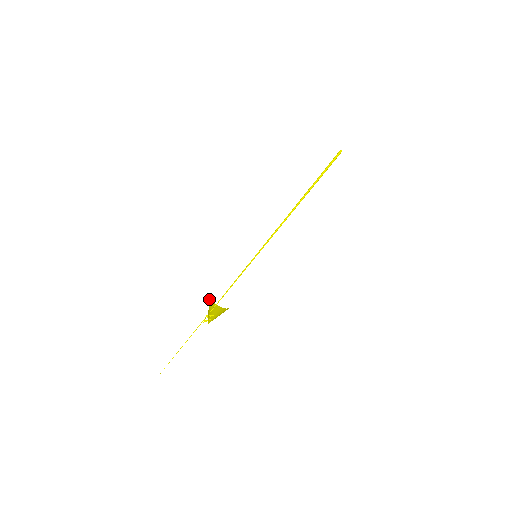
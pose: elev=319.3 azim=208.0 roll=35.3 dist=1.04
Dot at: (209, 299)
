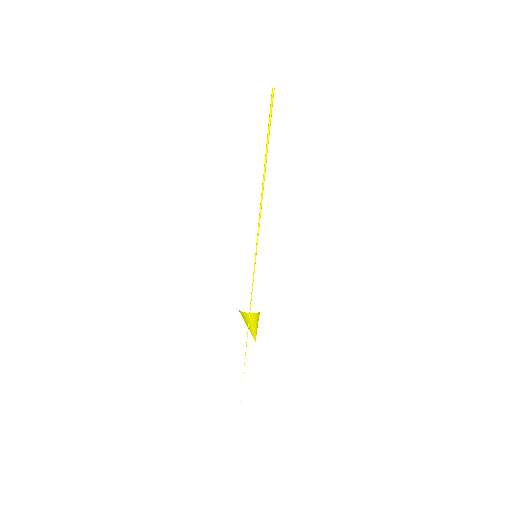
Dot at: occluded
